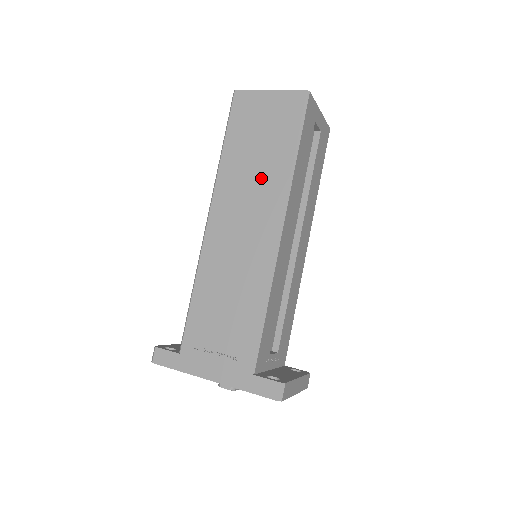
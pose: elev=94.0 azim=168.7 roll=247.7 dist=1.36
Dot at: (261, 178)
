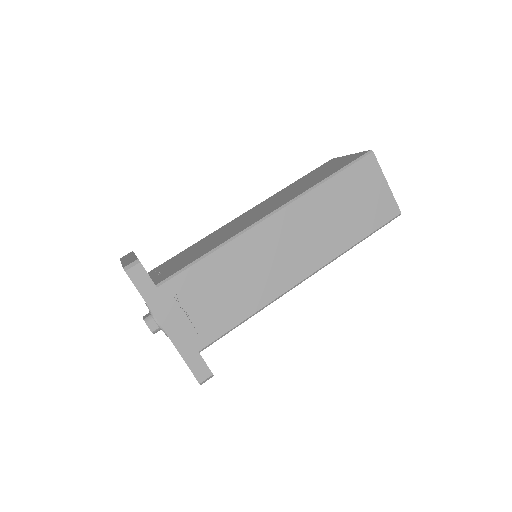
Dot at: (329, 232)
